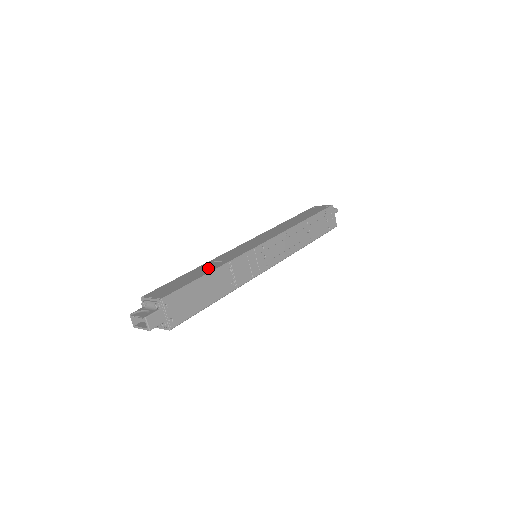
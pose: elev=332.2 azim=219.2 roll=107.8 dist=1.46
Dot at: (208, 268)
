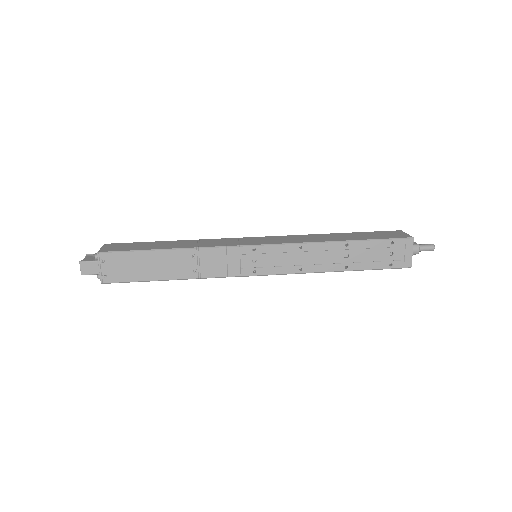
Dot at: (177, 245)
